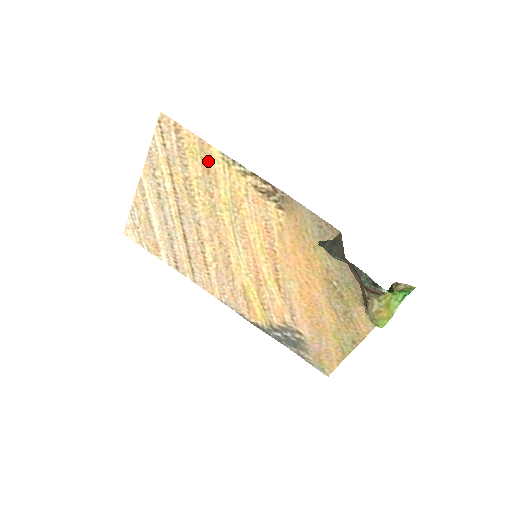
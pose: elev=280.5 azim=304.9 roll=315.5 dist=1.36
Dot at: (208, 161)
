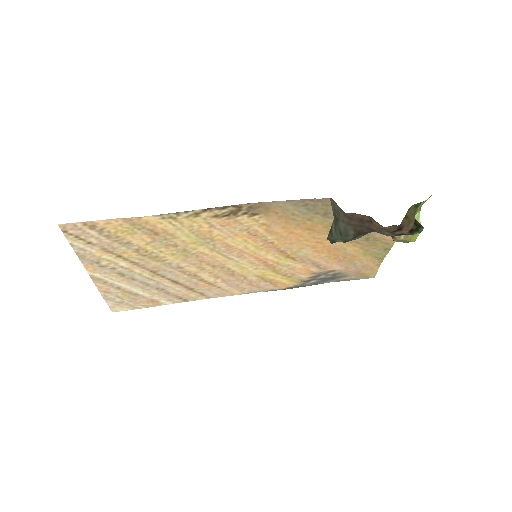
Dot at: (148, 228)
